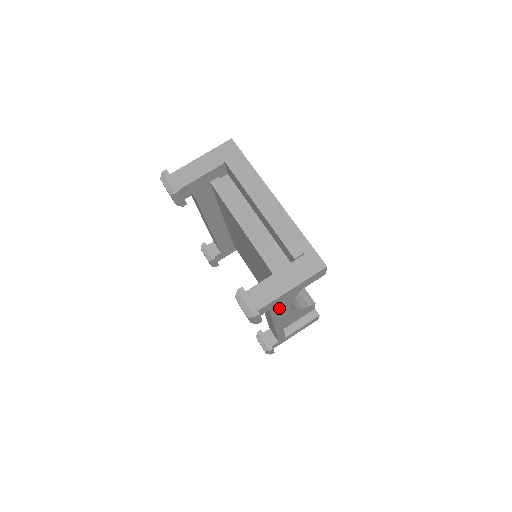
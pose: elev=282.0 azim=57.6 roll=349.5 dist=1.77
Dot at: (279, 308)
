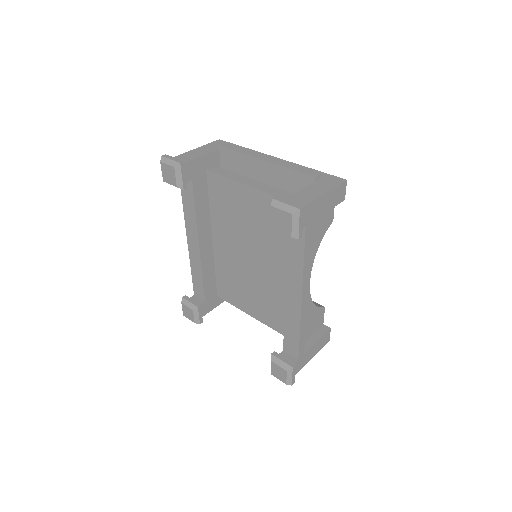
Dot at: (311, 237)
